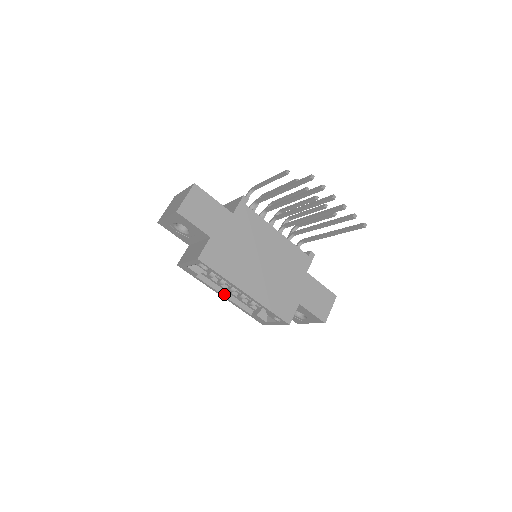
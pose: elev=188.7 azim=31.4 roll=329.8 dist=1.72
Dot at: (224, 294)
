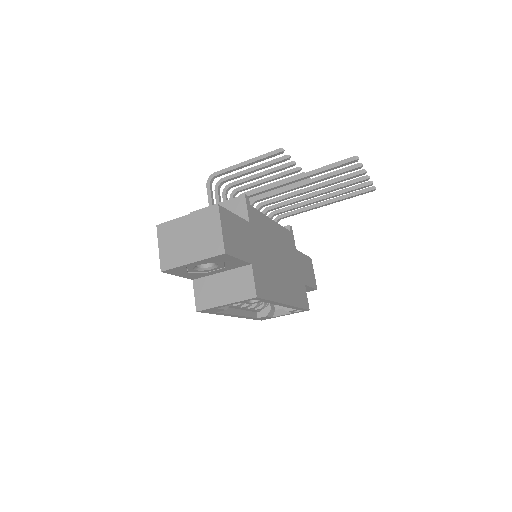
Dot at: (237, 313)
